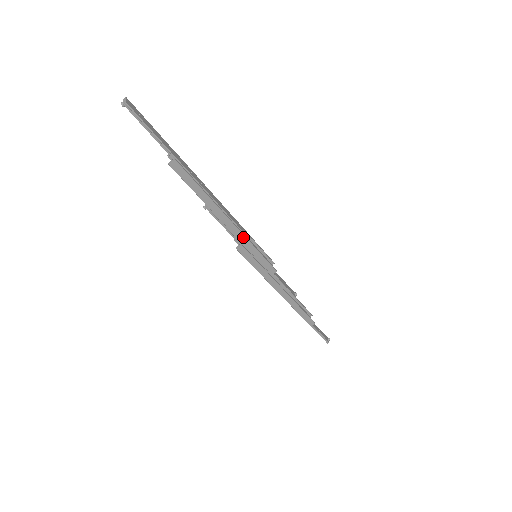
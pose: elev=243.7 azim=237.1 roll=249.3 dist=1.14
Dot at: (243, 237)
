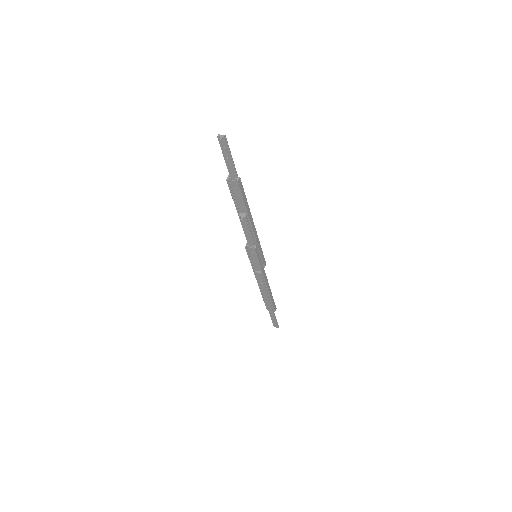
Dot at: (257, 237)
